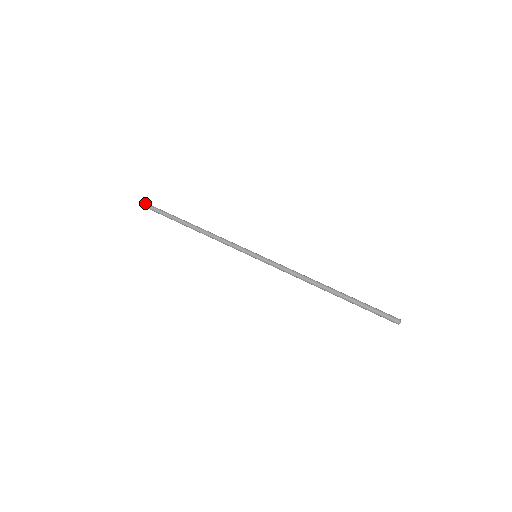
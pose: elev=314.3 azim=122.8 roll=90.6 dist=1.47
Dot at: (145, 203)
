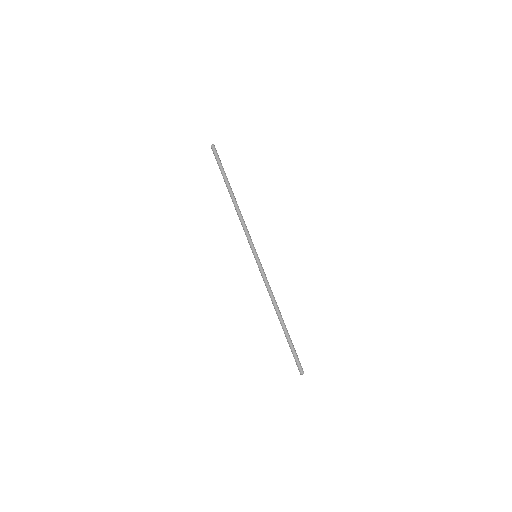
Dot at: (211, 147)
